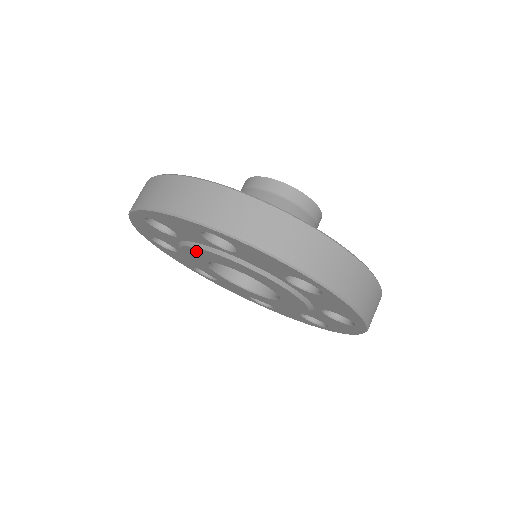
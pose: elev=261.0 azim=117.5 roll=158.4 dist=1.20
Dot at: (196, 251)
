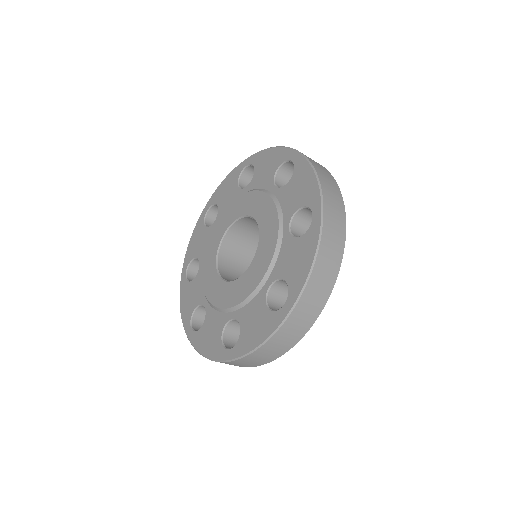
Dot at: (245, 199)
